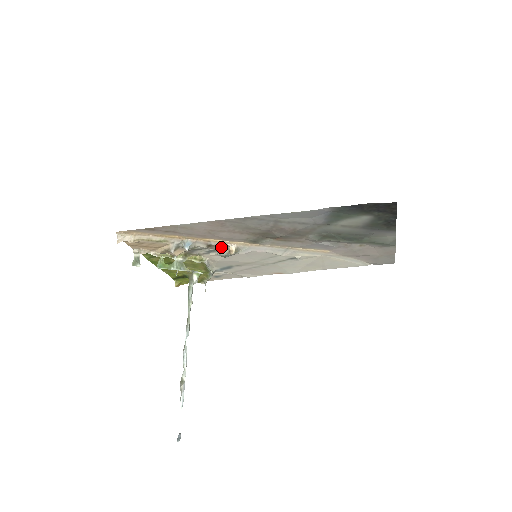
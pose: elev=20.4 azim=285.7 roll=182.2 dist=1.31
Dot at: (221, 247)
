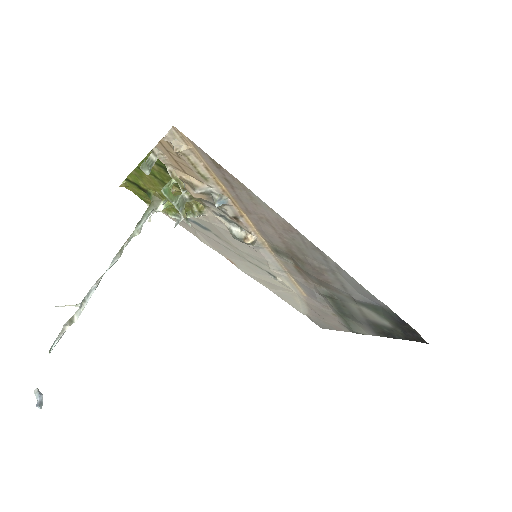
Dot at: (241, 226)
